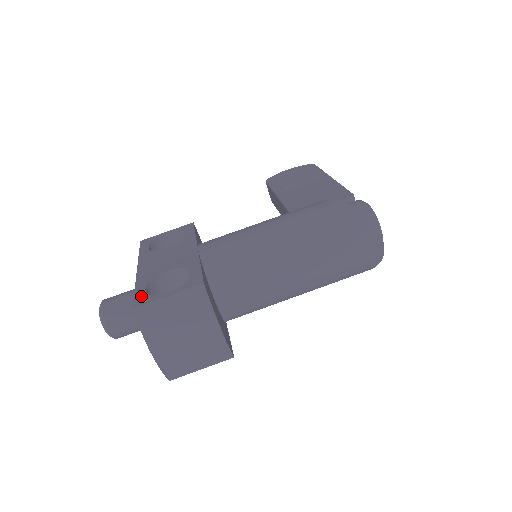
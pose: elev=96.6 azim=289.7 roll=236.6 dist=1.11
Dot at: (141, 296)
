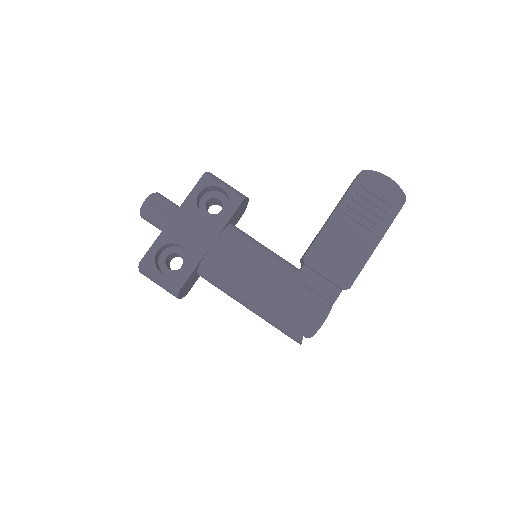
Dot at: (151, 256)
